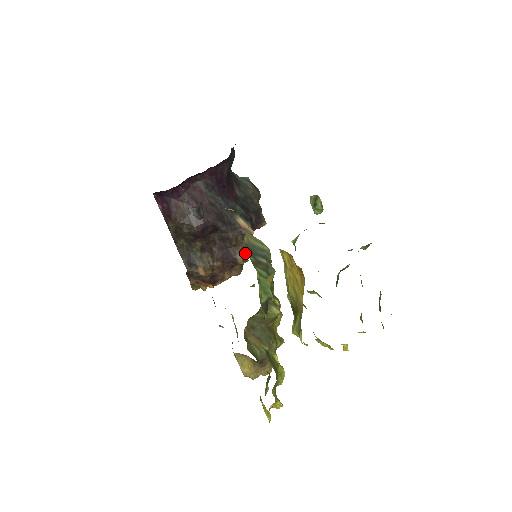
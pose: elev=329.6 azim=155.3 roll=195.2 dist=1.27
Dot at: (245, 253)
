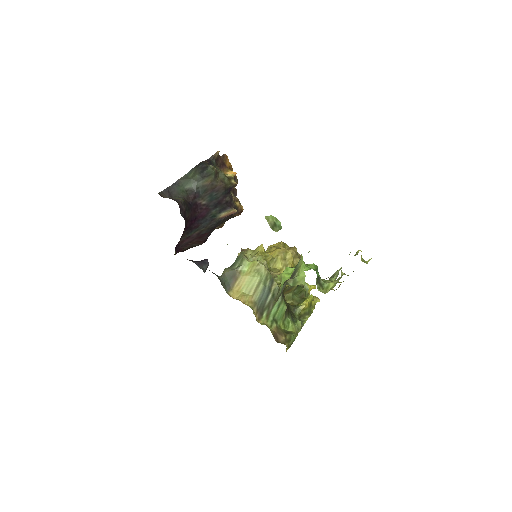
Dot at: (238, 210)
